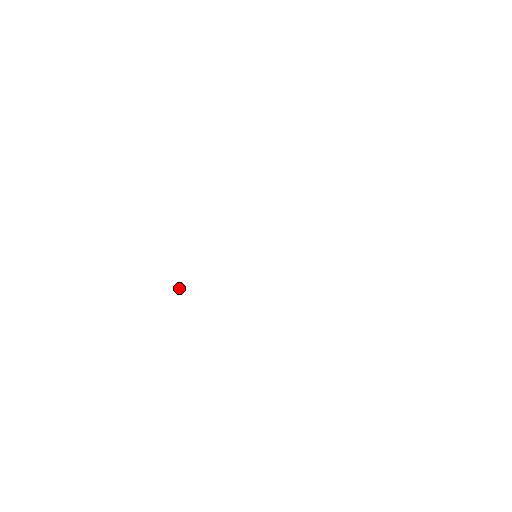
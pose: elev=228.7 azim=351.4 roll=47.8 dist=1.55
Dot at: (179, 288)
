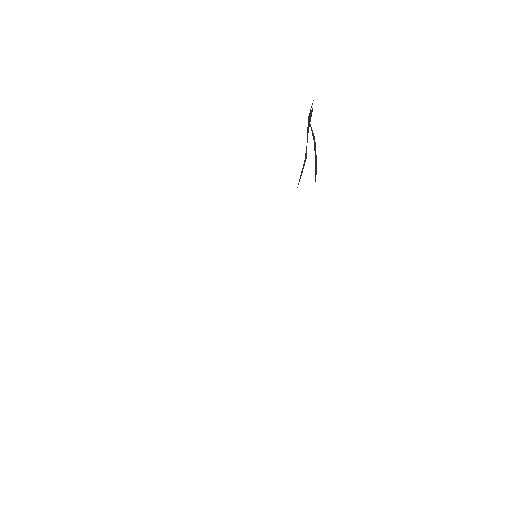
Dot at: occluded
